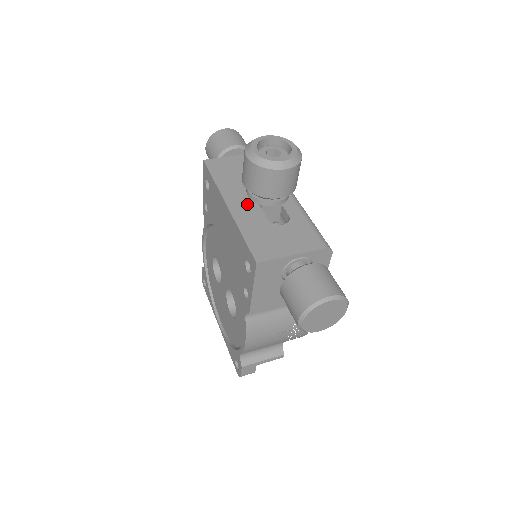
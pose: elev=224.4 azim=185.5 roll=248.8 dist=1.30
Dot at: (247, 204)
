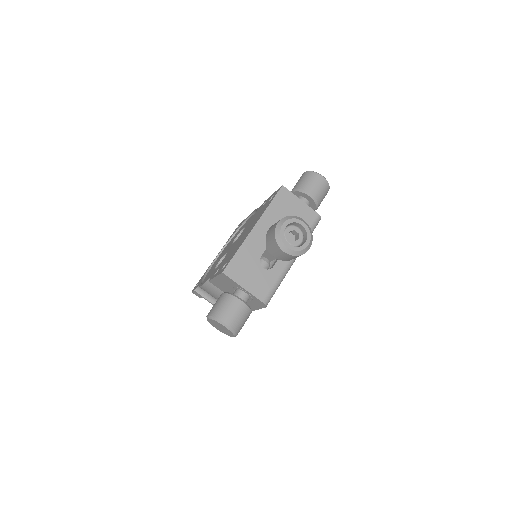
Dot at: (264, 237)
